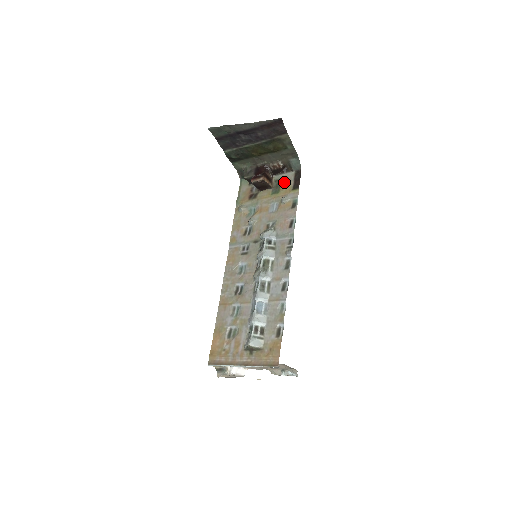
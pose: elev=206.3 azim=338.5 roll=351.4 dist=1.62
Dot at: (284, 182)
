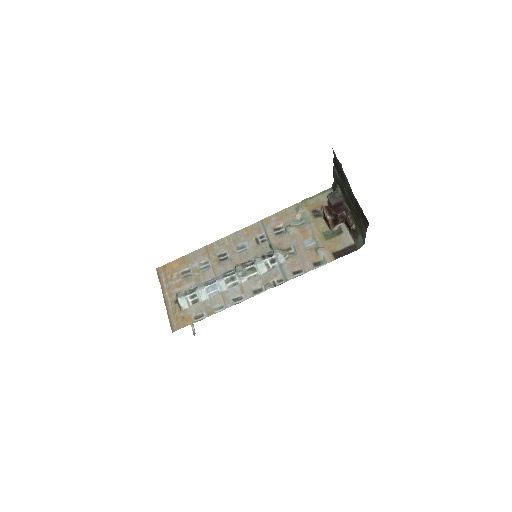
Dot at: (339, 239)
